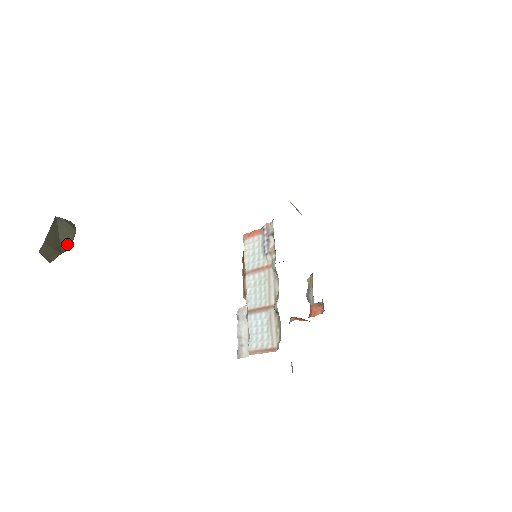
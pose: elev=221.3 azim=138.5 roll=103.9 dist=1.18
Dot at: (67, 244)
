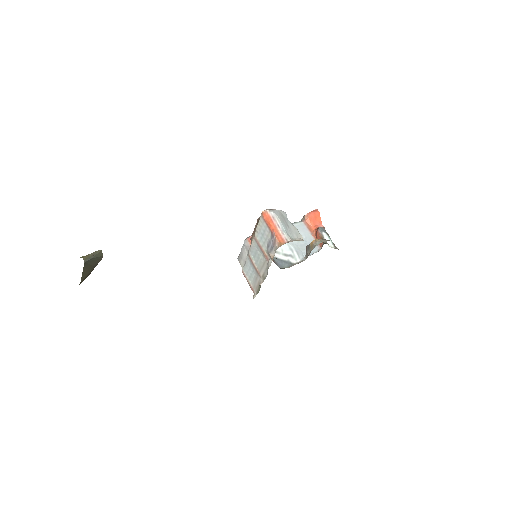
Dot at: occluded
